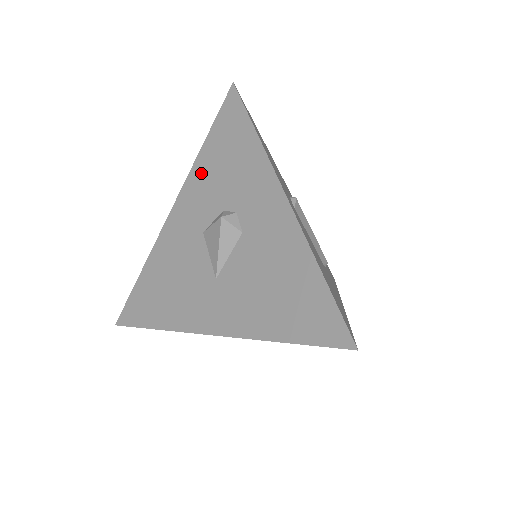
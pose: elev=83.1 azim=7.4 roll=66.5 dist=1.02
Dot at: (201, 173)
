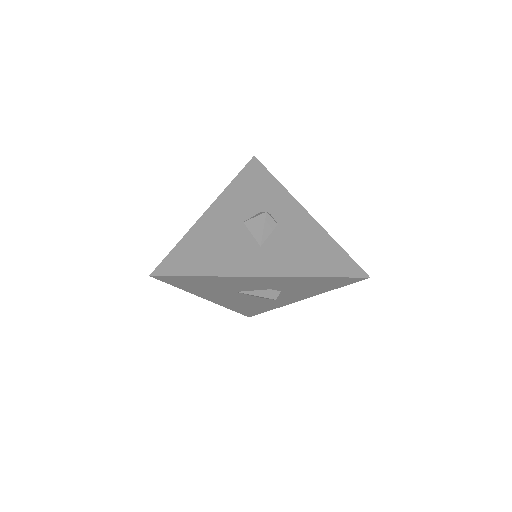
Dot at: (235, 192)
